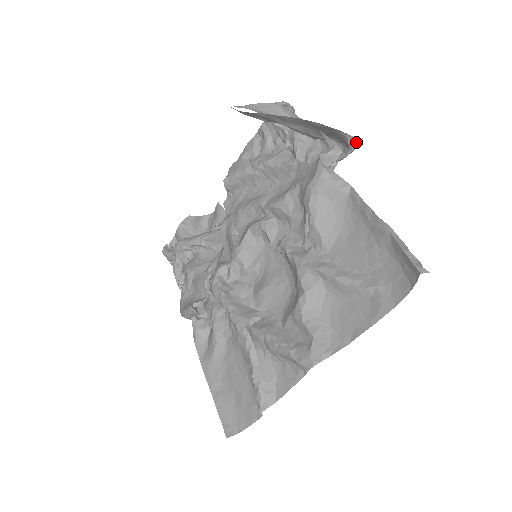
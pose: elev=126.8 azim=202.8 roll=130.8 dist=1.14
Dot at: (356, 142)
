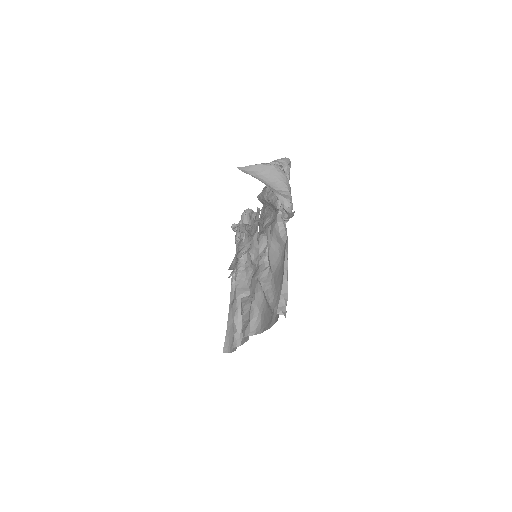
Dot at: (289, 213)
